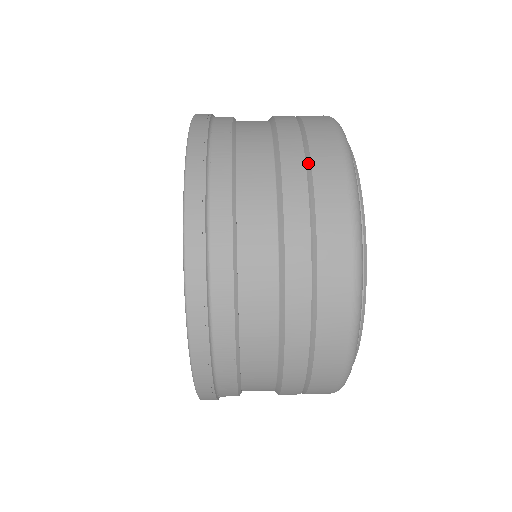
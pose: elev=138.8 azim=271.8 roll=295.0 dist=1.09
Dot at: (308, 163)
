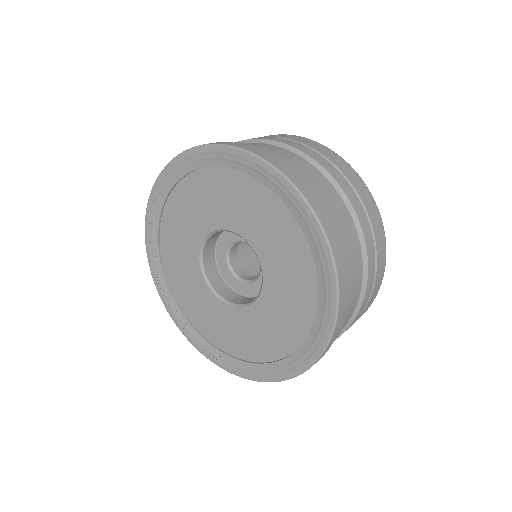
Dot at: (341, 175)
